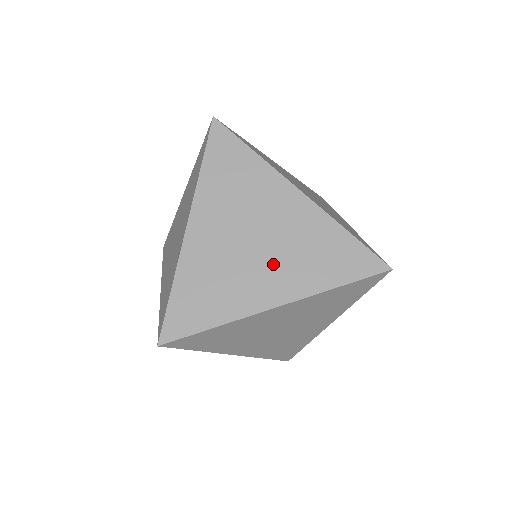
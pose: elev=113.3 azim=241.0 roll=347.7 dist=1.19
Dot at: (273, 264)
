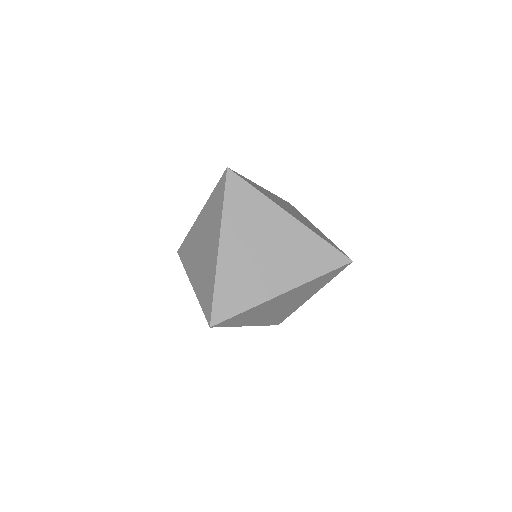
Dot at: (278, 266)
